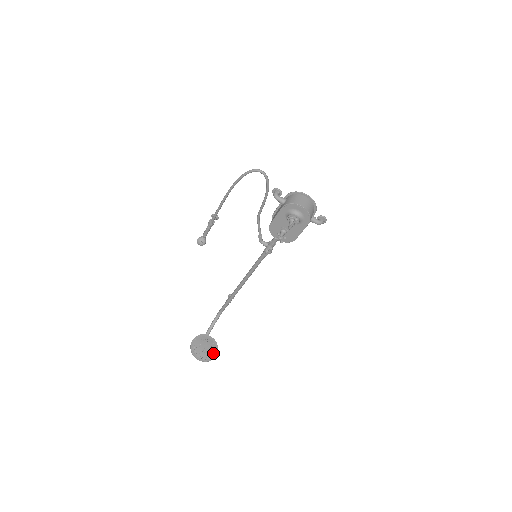
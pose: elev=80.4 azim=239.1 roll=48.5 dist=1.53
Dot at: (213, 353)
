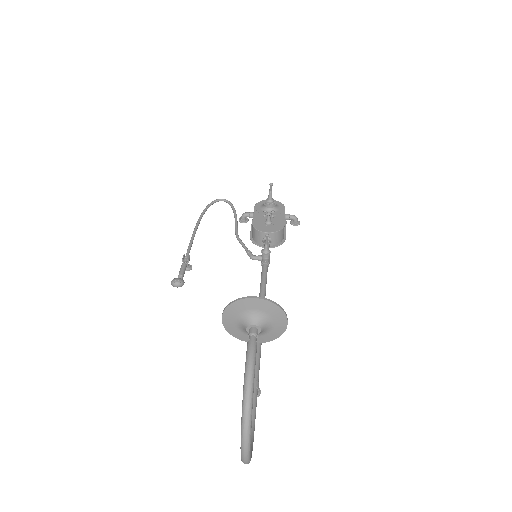
Dot at: (278, 318)
